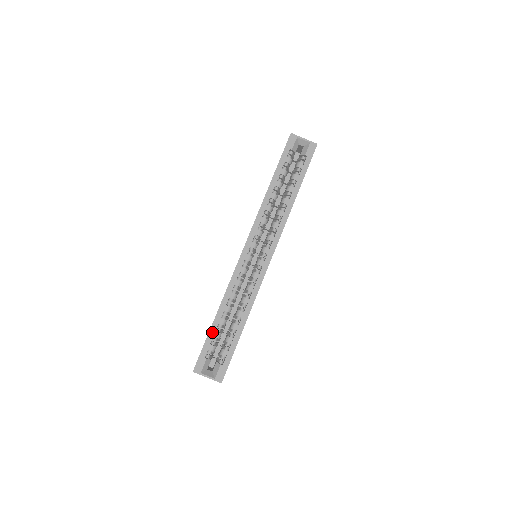
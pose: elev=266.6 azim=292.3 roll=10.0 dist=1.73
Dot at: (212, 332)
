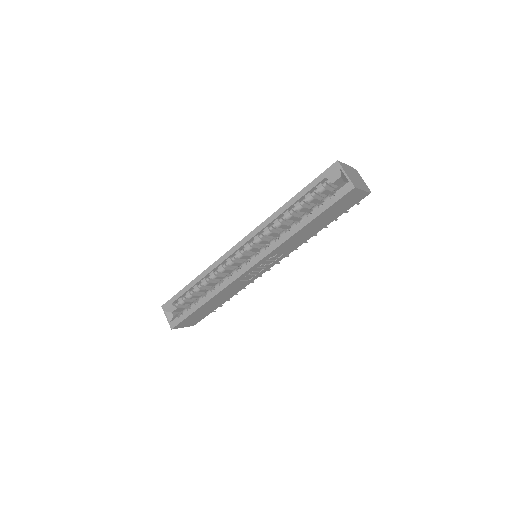
Dot at: (185, 290)
